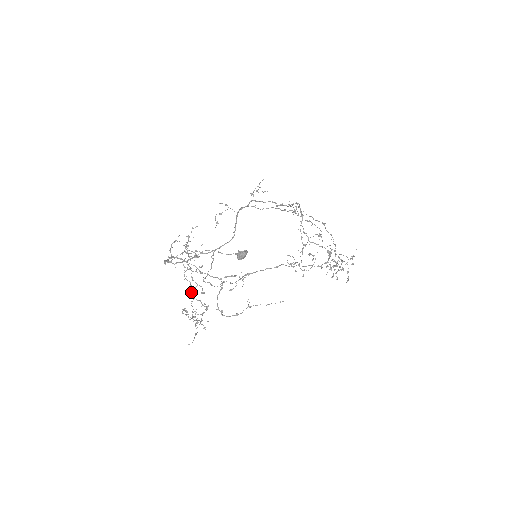
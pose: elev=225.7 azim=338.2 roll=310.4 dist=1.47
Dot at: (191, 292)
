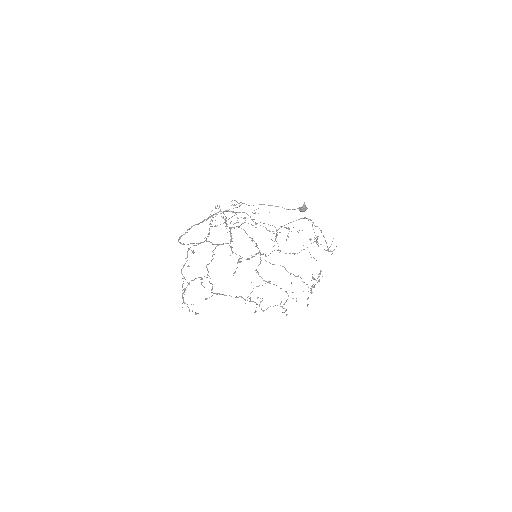
Dot at: occluded
